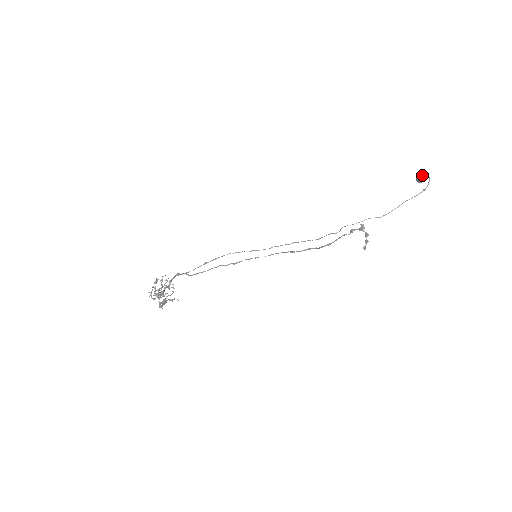
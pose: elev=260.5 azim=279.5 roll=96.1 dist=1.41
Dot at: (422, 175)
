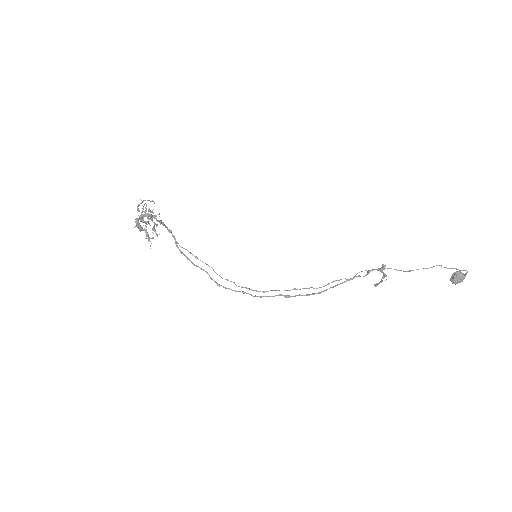
Dot at: (459, 272)
